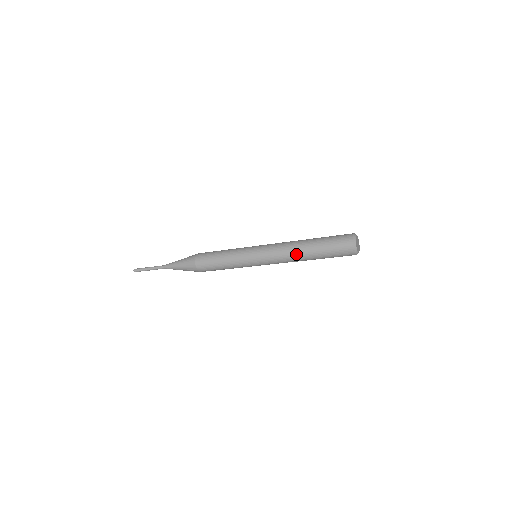
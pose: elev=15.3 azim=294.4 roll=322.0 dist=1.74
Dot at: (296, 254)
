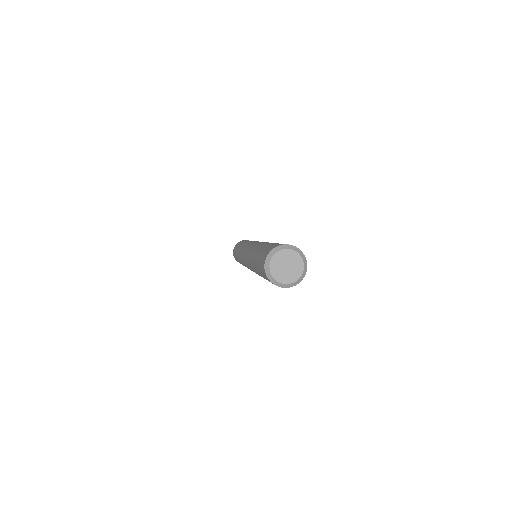
Dot at: occluded
